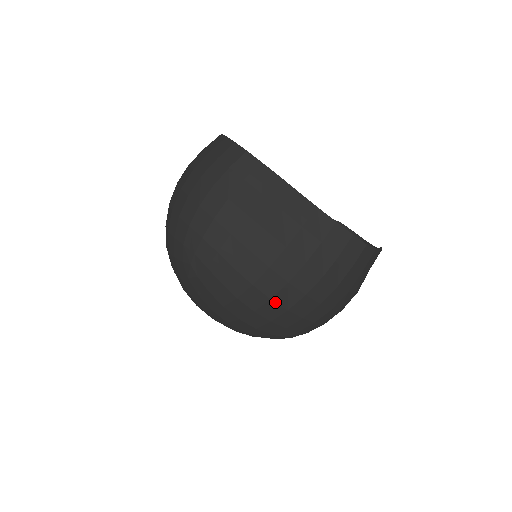
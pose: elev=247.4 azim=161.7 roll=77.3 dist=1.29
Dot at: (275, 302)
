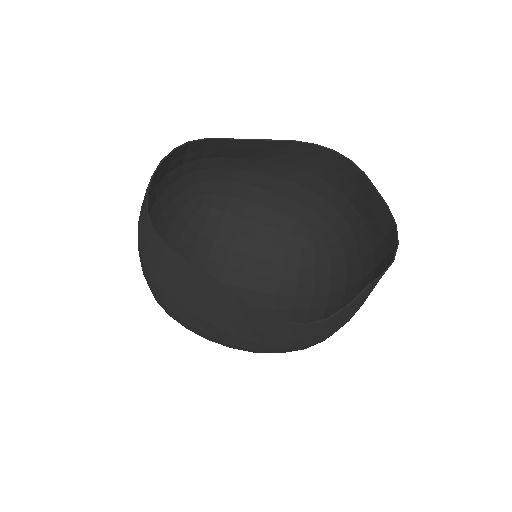
Dot at: occluded
